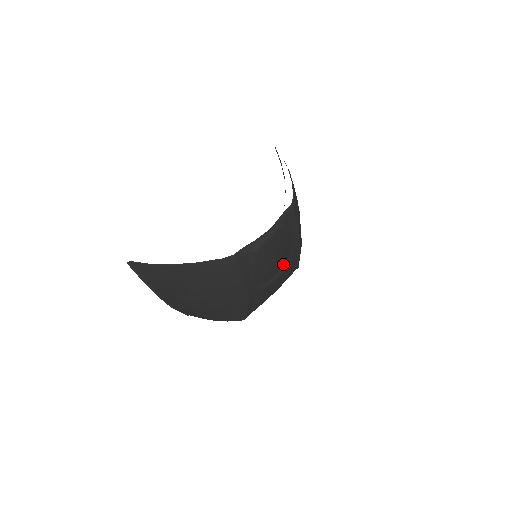
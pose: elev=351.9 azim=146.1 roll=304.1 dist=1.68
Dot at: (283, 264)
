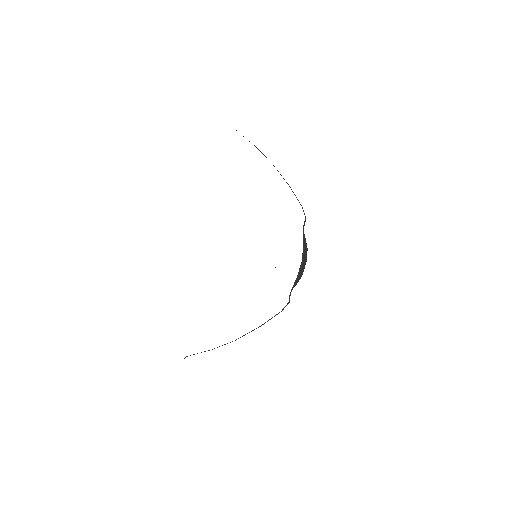
Dot at: occluded
